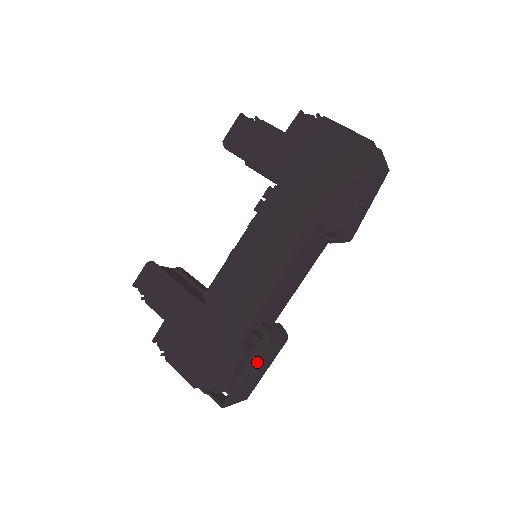
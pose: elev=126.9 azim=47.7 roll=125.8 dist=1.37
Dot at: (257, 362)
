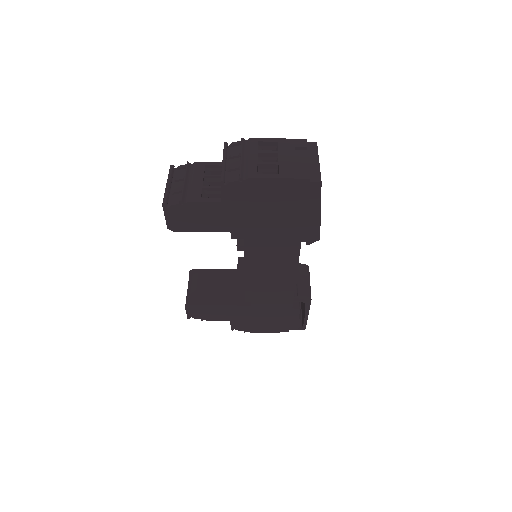
Dot at: occluded
